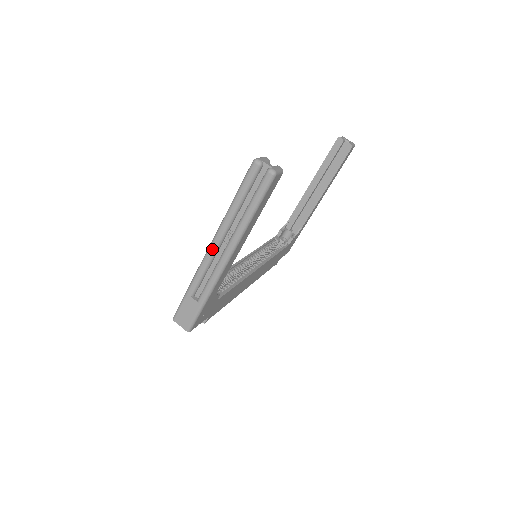
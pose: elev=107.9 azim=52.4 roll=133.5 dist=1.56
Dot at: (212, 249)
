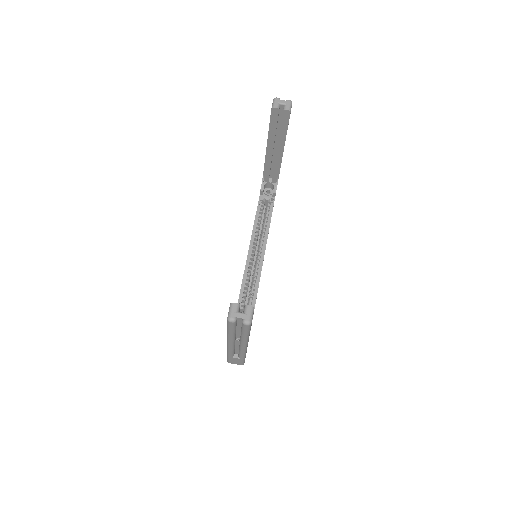
Dot at: (230, 346)
